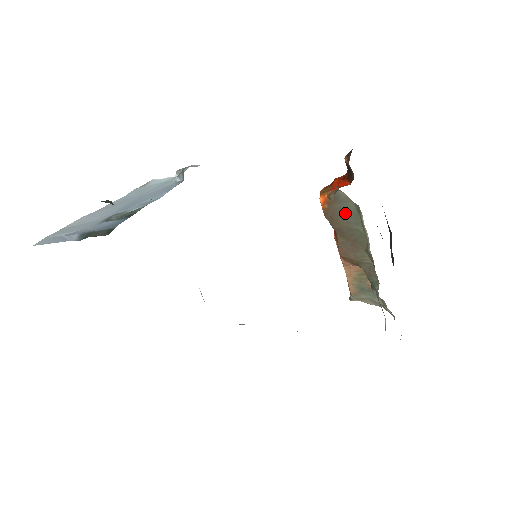
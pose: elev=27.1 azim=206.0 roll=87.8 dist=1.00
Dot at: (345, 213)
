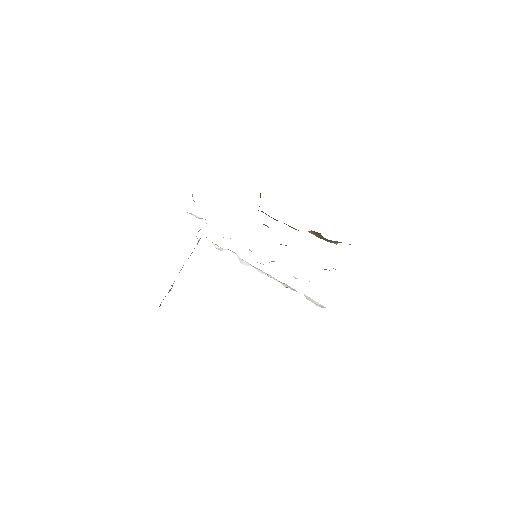
Dot at: occluded
